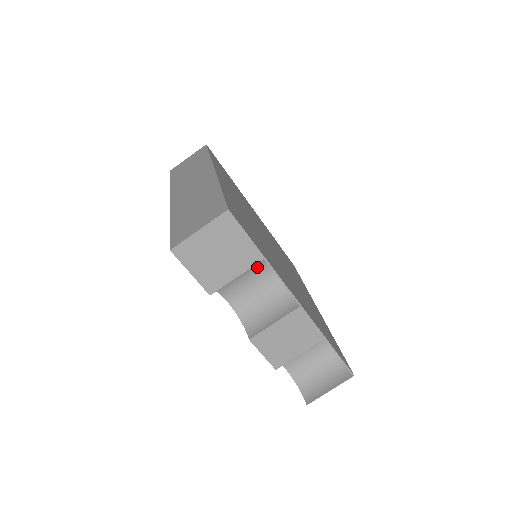
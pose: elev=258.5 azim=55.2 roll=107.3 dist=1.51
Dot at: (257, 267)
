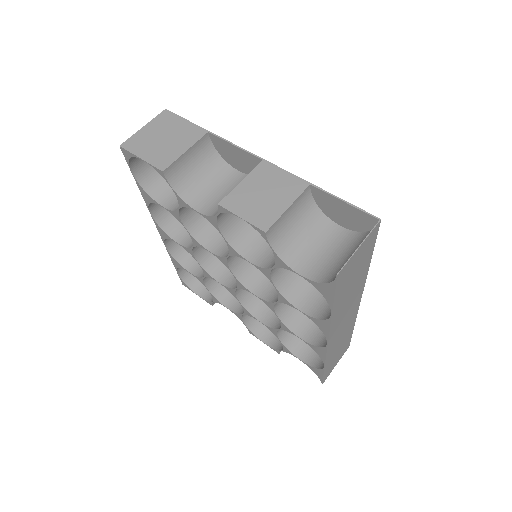
Dot at: (218, 172)
